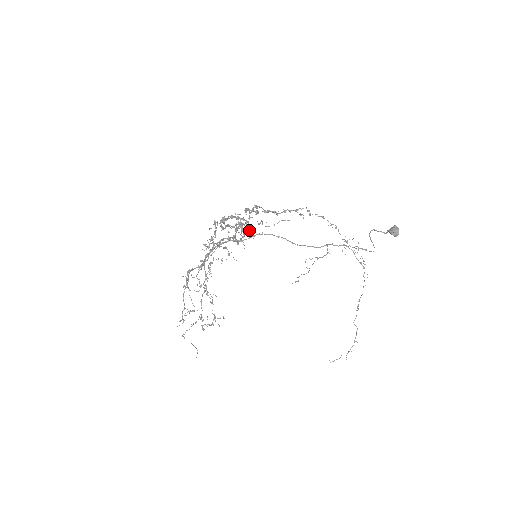
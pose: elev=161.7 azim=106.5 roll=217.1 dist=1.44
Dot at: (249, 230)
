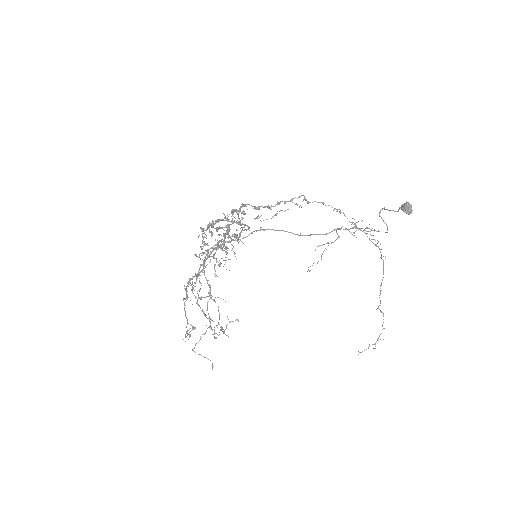
Dot at: (236, 236)
